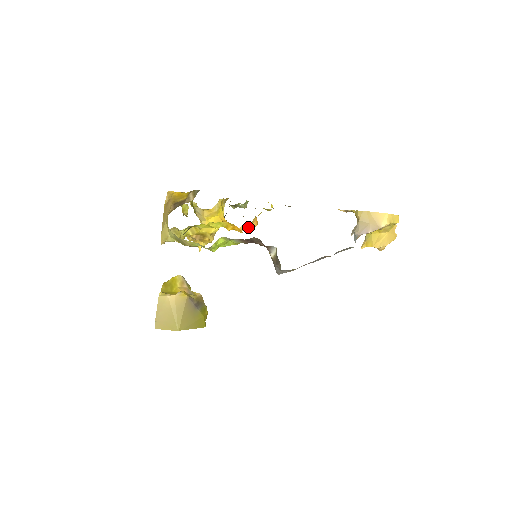
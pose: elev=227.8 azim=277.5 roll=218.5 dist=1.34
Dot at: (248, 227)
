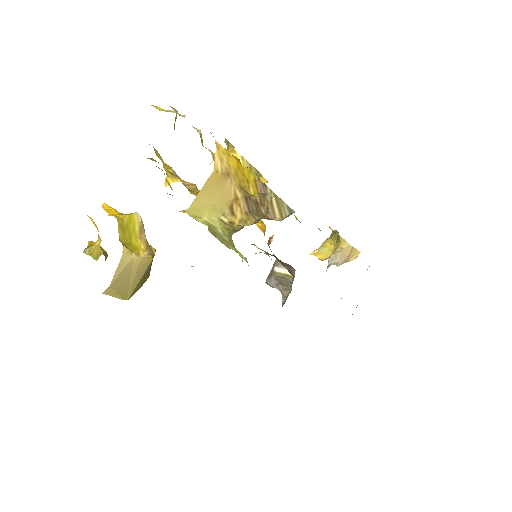
Dot at: occluded
